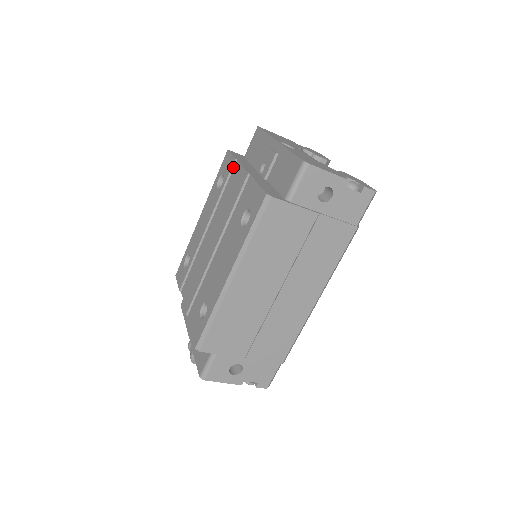
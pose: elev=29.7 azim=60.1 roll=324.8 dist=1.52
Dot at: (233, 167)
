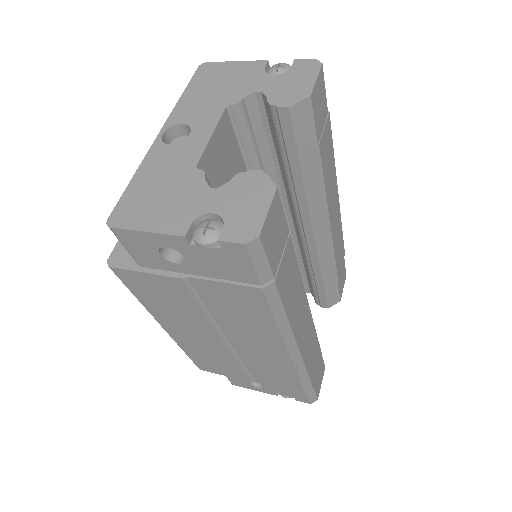
Dot at: occluded
